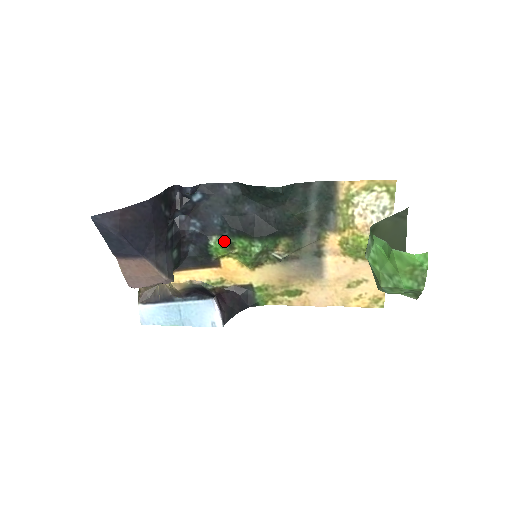
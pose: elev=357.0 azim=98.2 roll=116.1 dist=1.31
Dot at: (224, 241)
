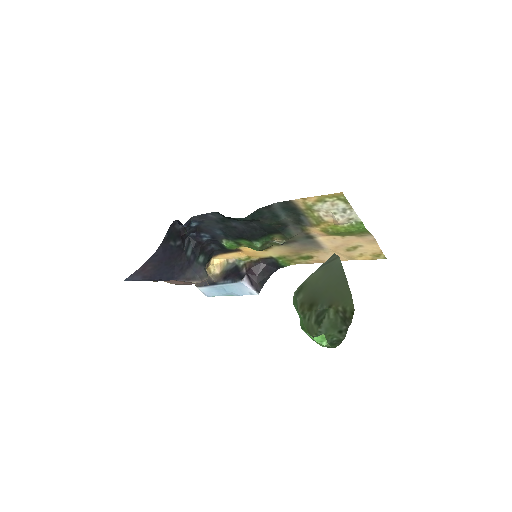
Dot at: (232, 242)
